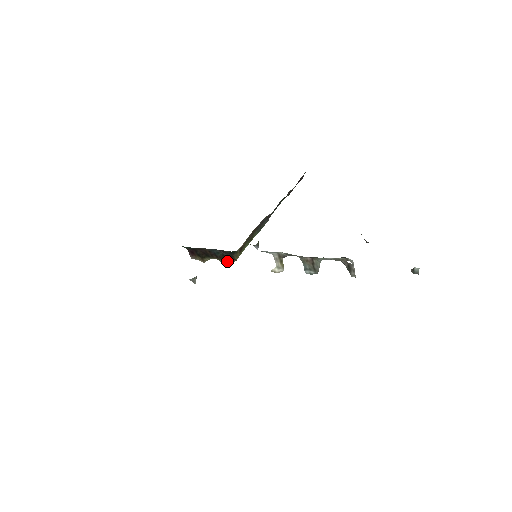
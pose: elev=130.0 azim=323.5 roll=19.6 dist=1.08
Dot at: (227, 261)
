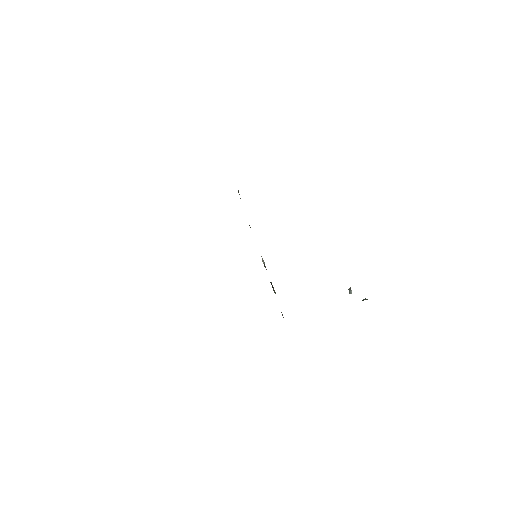
Dot at: occluded
